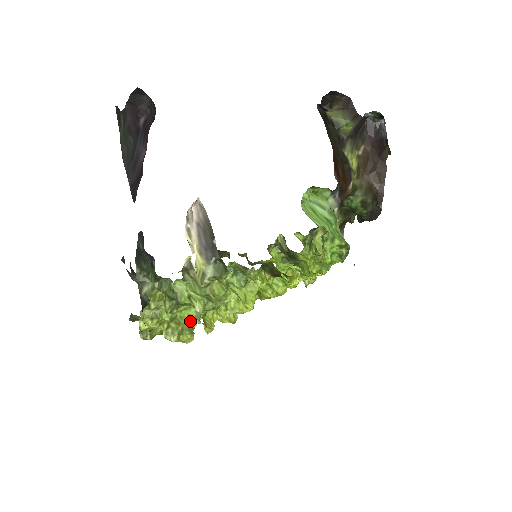
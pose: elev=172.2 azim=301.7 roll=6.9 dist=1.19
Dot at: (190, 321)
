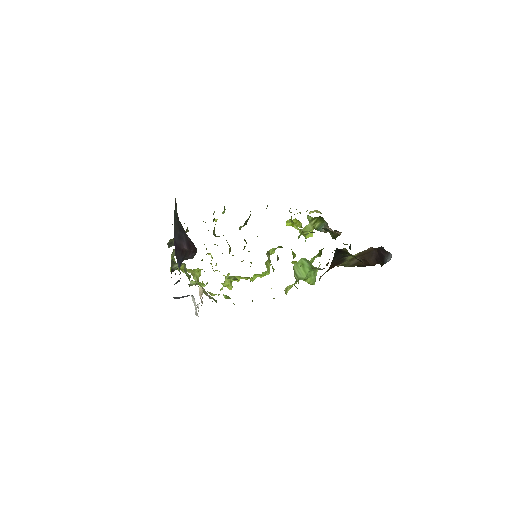
Dot at: occluded
